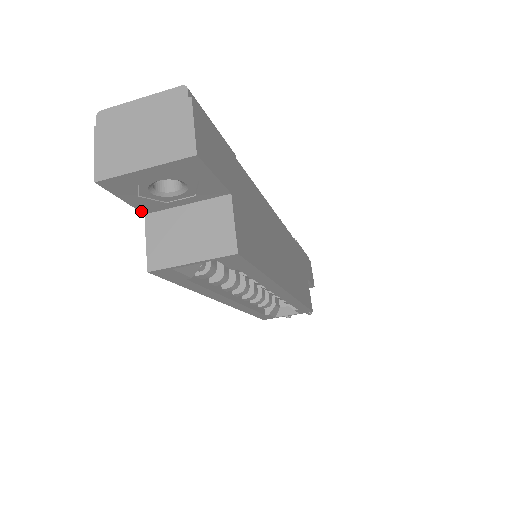
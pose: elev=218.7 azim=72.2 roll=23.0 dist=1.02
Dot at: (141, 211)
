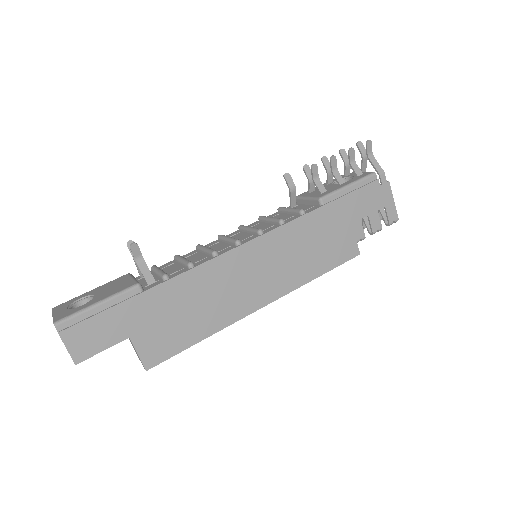
Dot at: occluded
